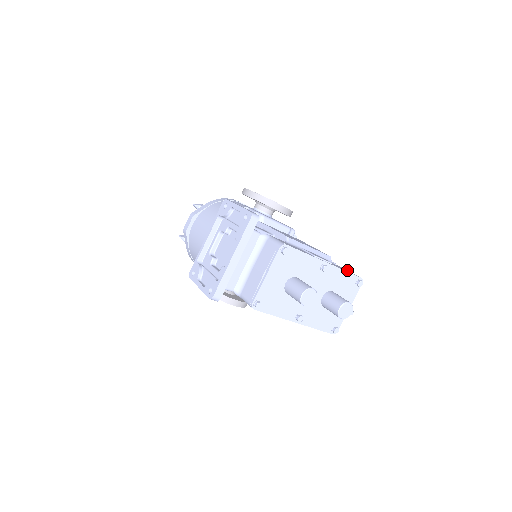
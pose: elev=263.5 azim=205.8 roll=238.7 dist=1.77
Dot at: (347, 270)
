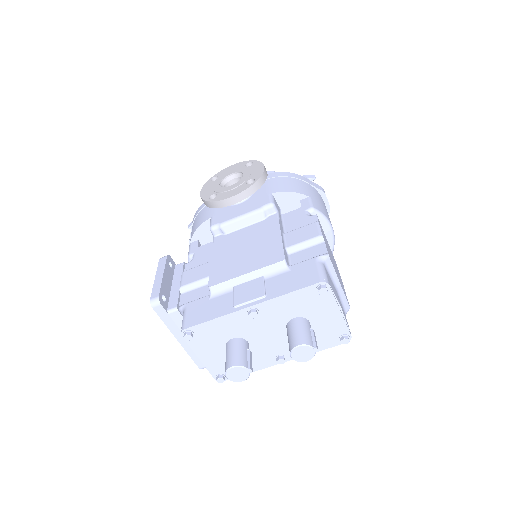
Dot at: (310, 268)
